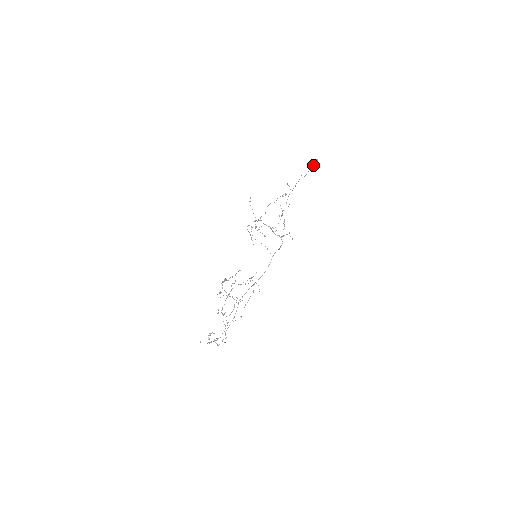
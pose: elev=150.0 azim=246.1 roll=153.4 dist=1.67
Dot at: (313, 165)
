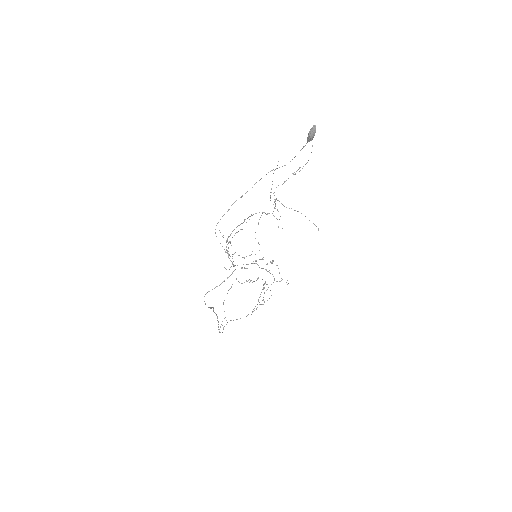
Dot at: (307, 138)
